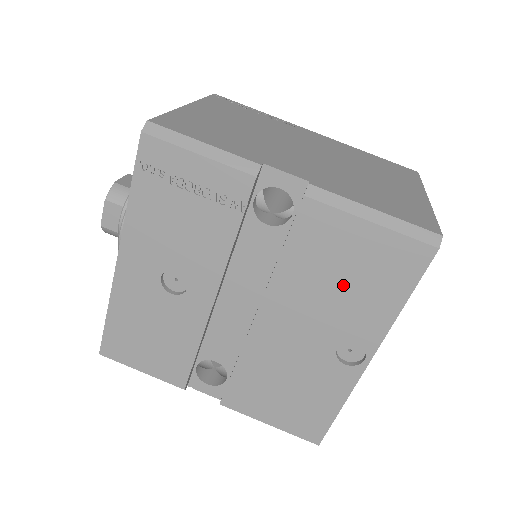
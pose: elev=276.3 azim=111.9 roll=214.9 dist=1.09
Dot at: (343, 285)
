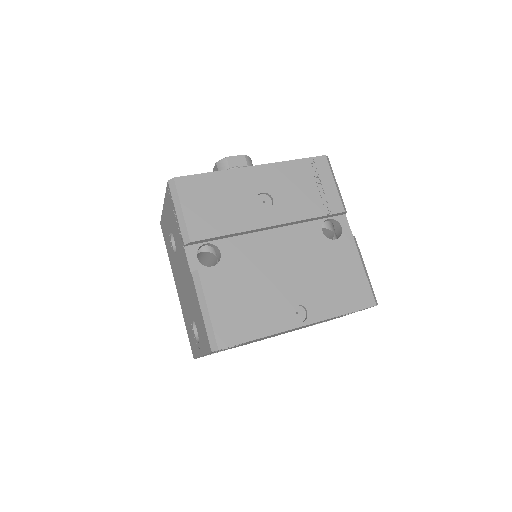
Dot at: (330, 280)
